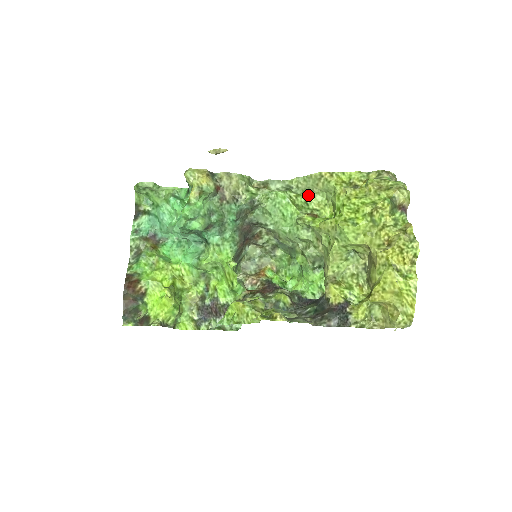
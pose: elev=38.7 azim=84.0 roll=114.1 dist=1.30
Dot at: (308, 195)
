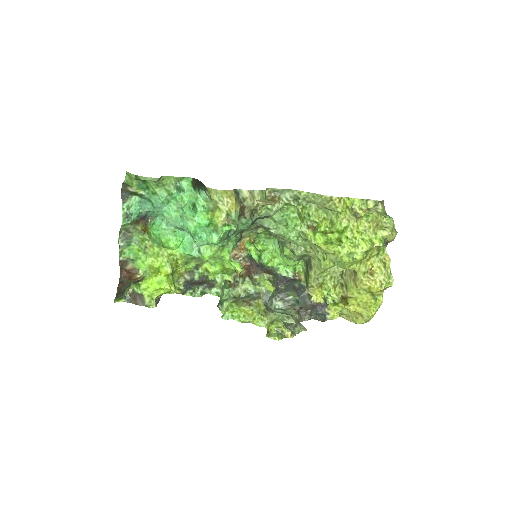
Dot at: (312, 208)
